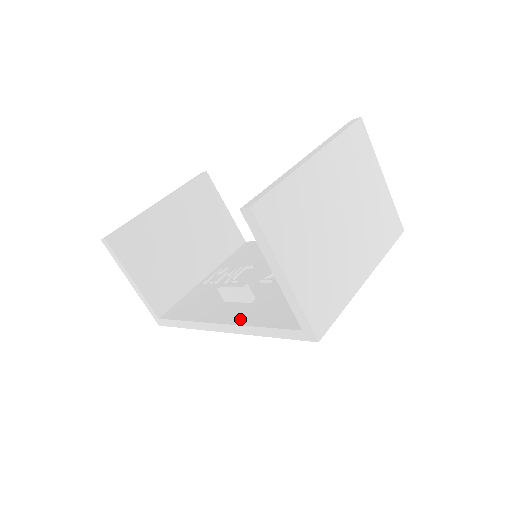
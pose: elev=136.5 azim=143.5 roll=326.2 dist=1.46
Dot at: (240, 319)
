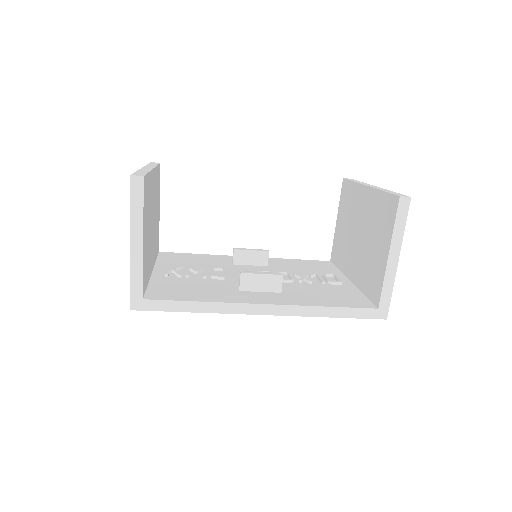
Dot at: (293, 302)
